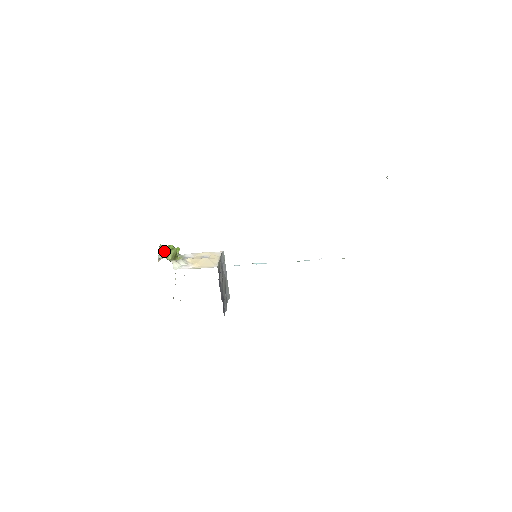
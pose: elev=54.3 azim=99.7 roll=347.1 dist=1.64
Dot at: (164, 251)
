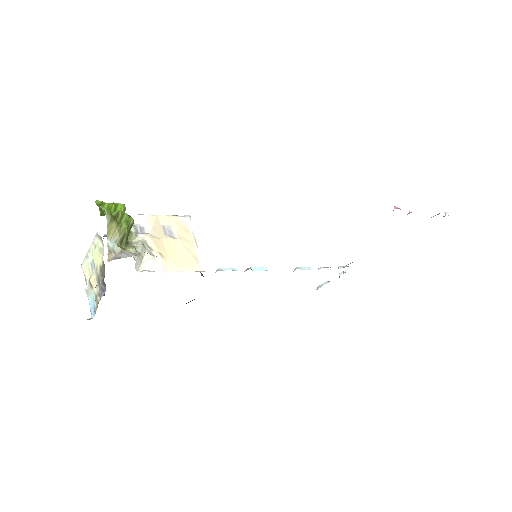
Dot at: (117, 230)
